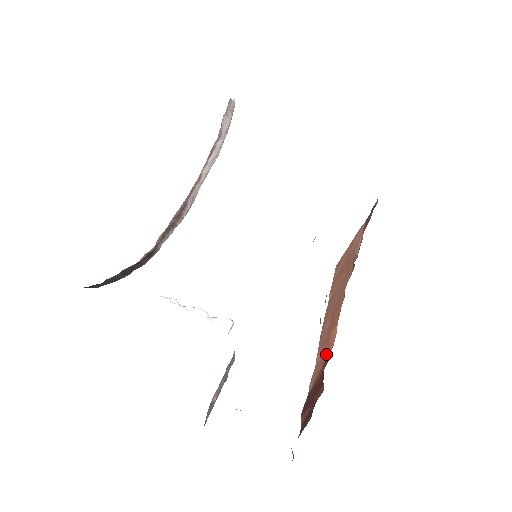
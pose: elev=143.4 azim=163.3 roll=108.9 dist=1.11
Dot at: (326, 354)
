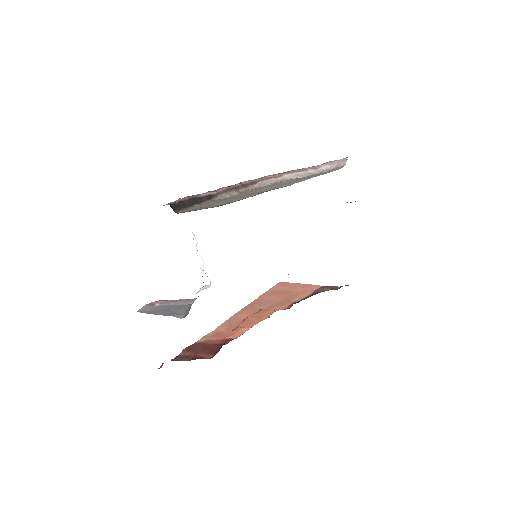
Dot at: (228, 336)
